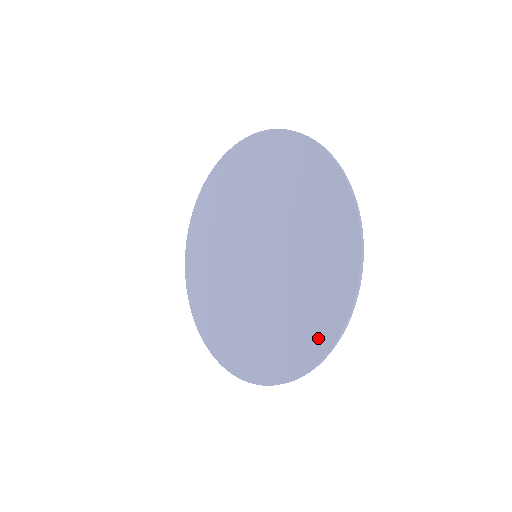
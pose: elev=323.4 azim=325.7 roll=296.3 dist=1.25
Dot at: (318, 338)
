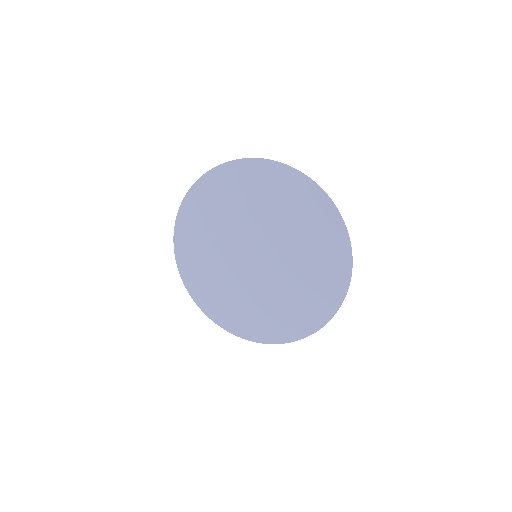
Dot at: (319, 314)
